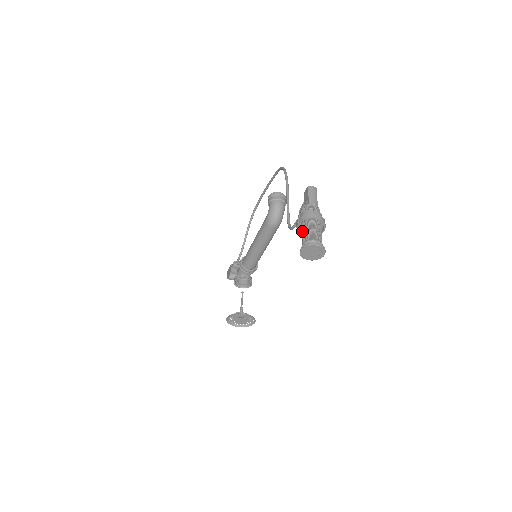
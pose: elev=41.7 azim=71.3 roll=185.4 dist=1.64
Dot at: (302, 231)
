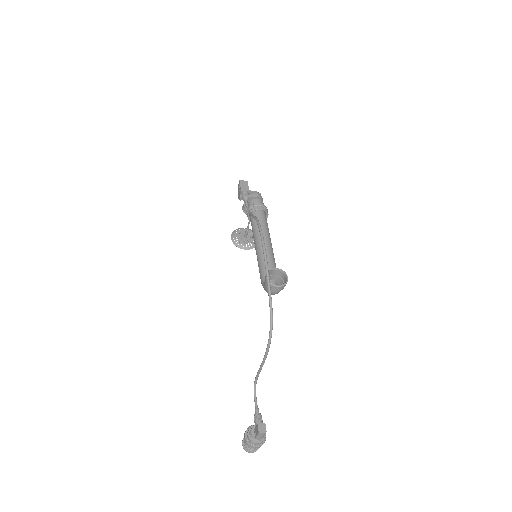
Dot at: occluded
